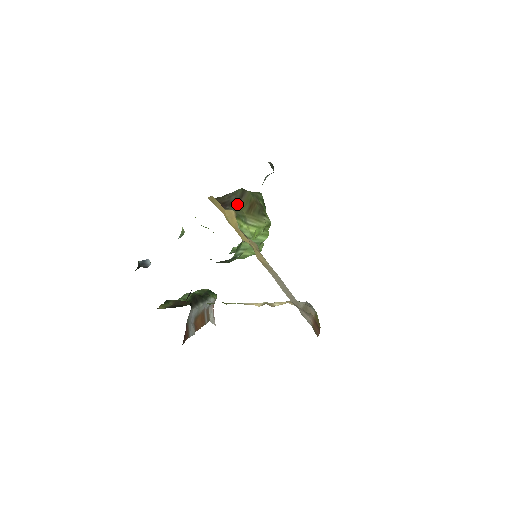
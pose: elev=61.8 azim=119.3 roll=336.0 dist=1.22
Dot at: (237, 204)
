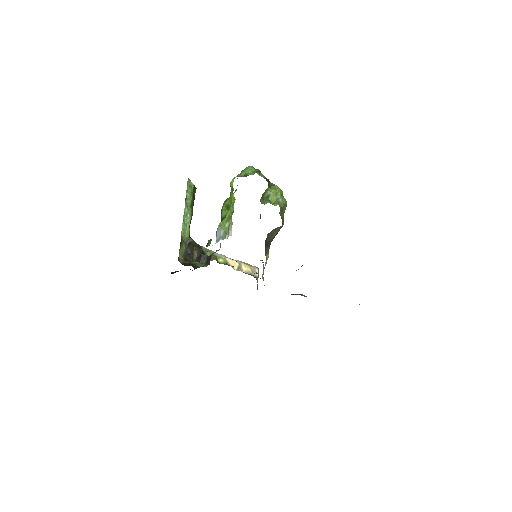
Dot at: occluded
